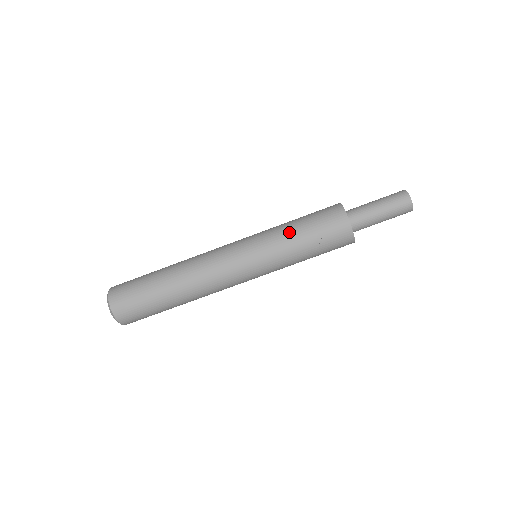
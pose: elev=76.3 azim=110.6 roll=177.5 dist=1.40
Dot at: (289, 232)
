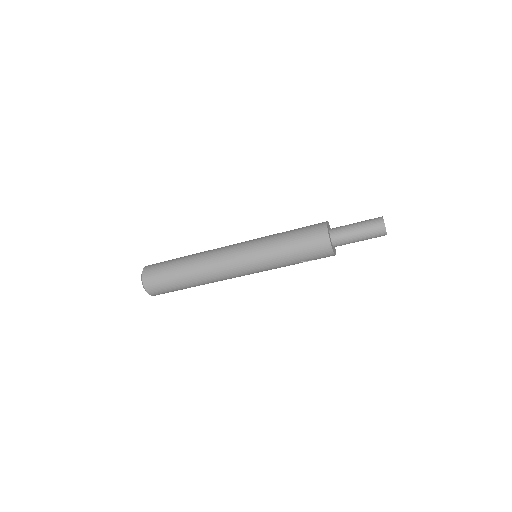
Dot at: (285, 260)
